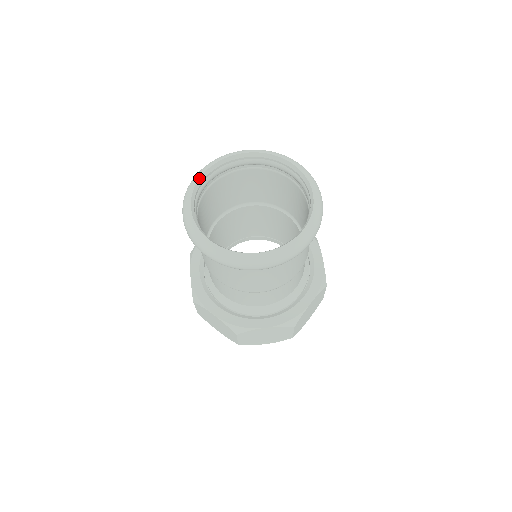
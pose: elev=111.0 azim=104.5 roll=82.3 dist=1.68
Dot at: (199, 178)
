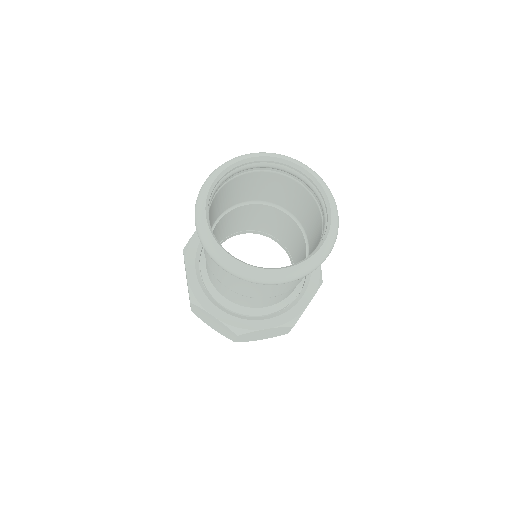
Dot at: (211, 184)
